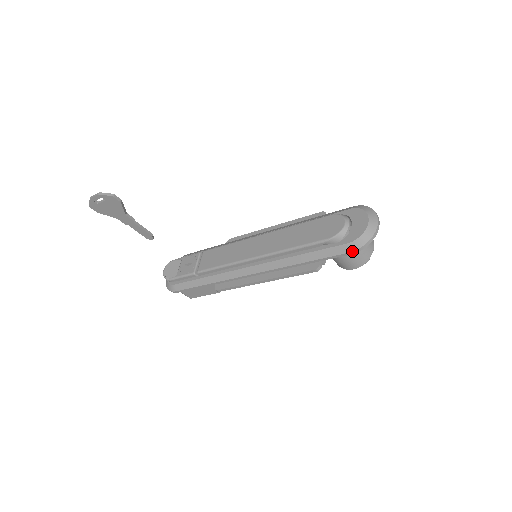
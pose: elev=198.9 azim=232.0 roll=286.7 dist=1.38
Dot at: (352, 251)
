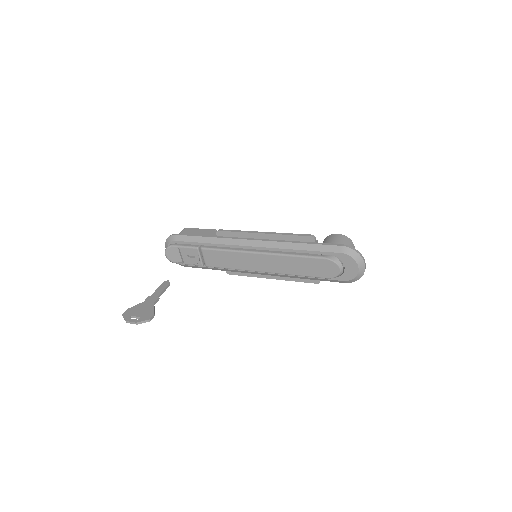
Dot at: occluded
